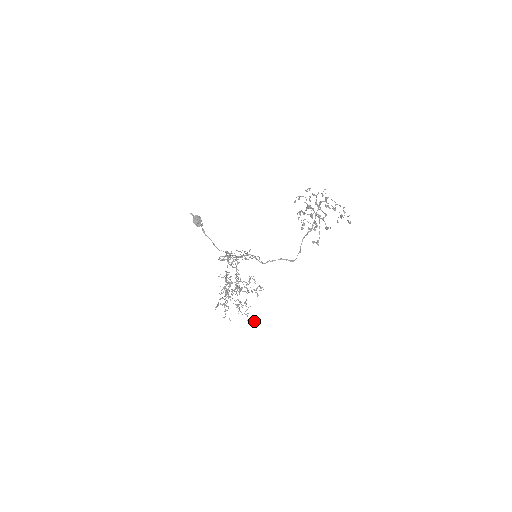
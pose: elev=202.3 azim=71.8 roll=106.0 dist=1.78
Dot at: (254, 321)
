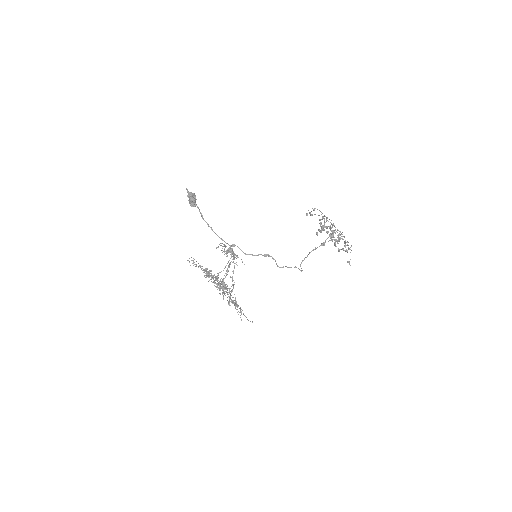
Dot at: (250, 321)
